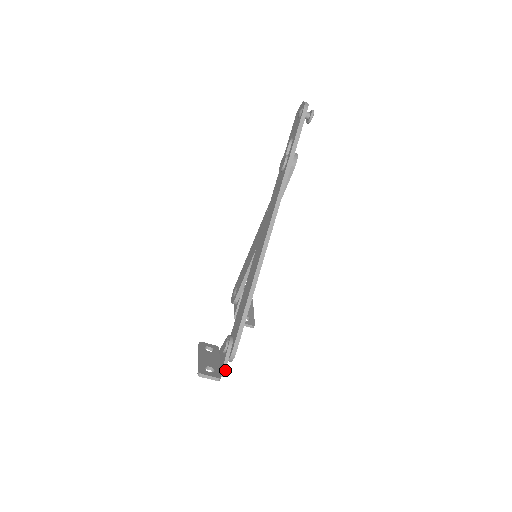
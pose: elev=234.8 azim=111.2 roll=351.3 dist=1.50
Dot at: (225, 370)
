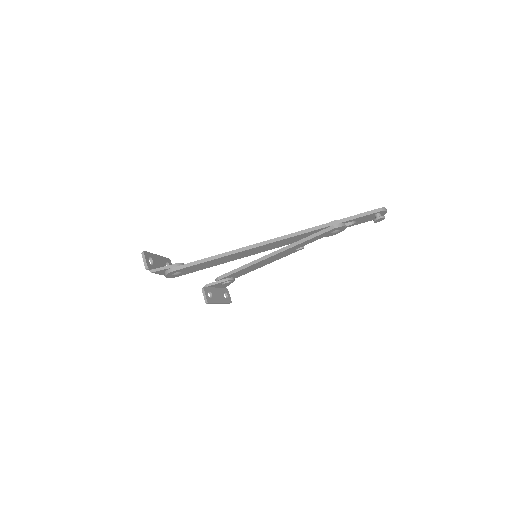
Dot at: (156, 271)
